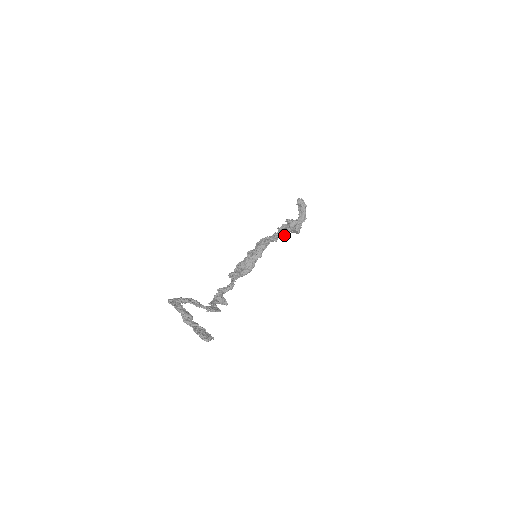
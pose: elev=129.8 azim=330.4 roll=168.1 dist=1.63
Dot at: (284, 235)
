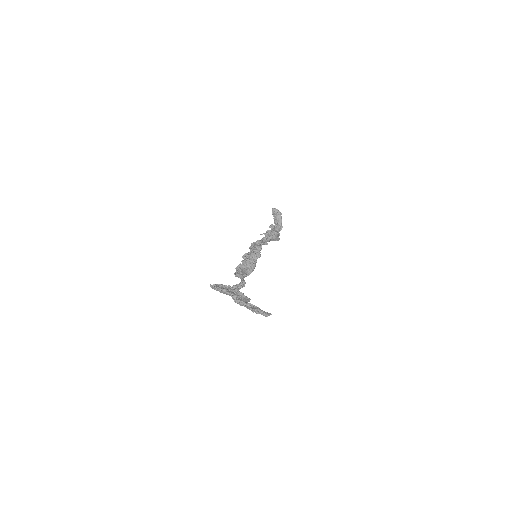
Dot at: (273, 238)
